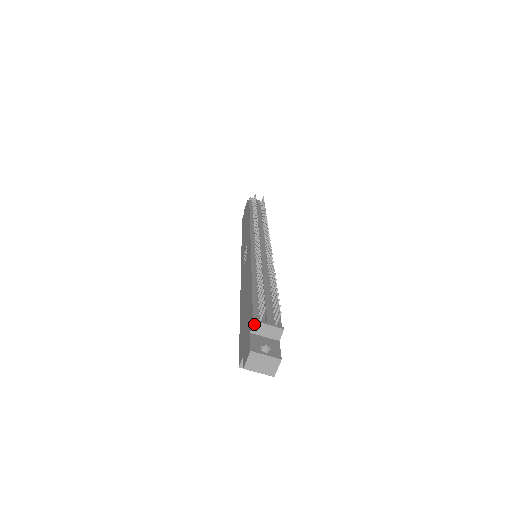
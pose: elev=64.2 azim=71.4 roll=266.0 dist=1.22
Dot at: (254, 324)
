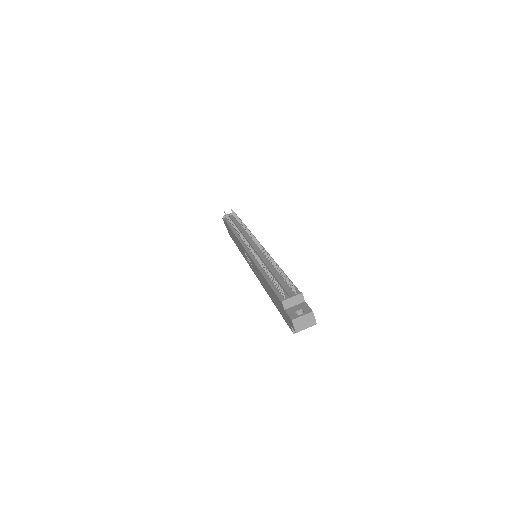
Dot at: (283, 303)
